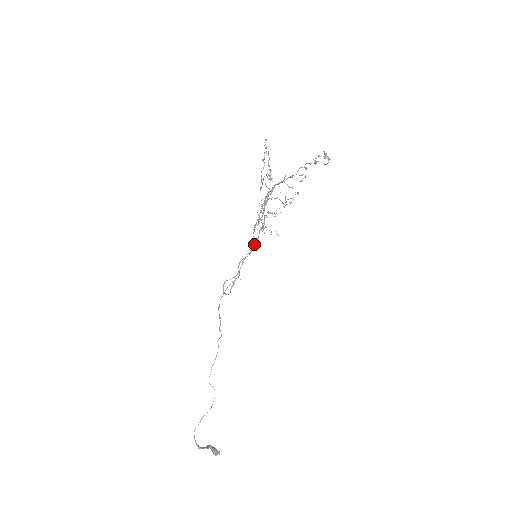
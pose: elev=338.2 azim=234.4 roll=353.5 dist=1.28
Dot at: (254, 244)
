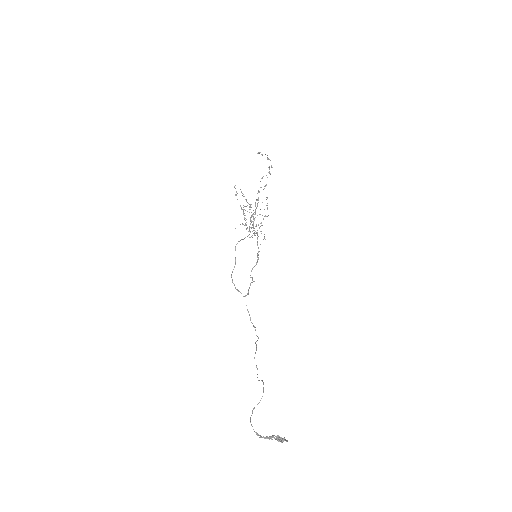
Dot at: (257, 255)
